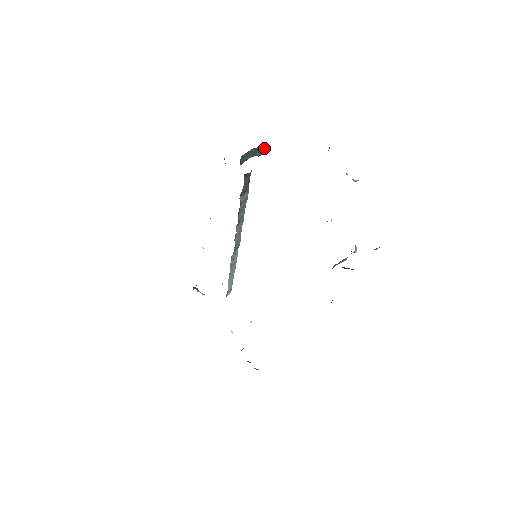
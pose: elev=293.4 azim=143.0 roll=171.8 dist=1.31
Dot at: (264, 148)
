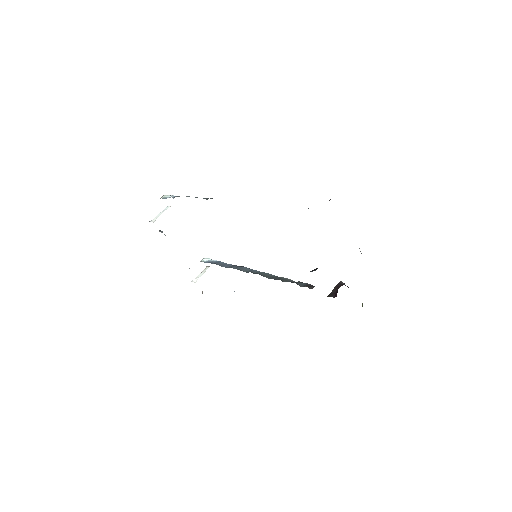
Dot at: occluded
